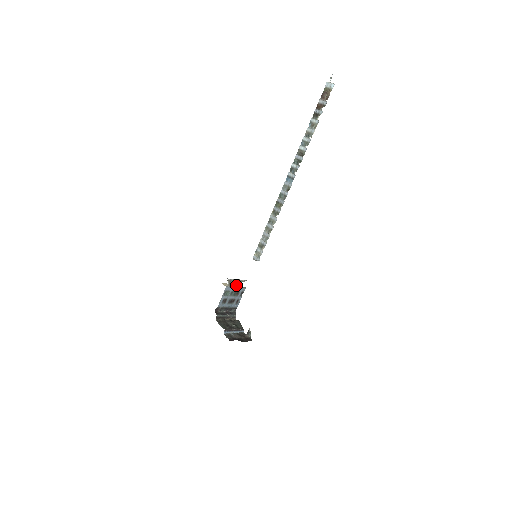
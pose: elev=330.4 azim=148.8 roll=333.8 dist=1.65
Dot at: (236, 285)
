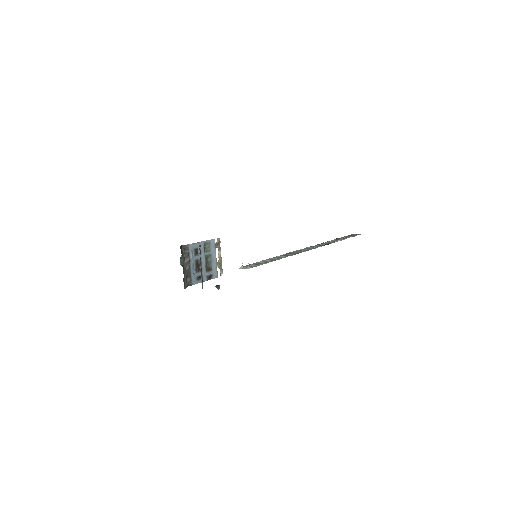
Dot at: occluded
